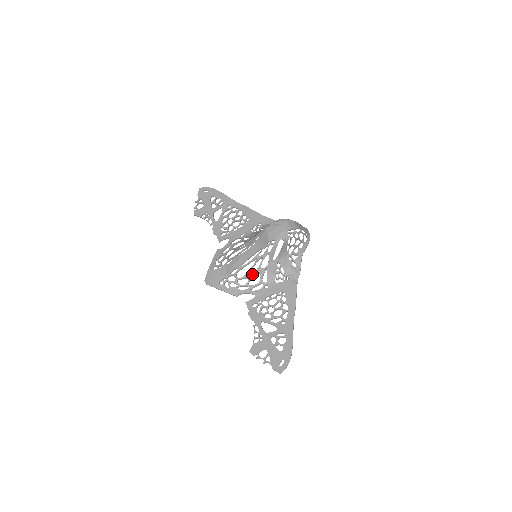
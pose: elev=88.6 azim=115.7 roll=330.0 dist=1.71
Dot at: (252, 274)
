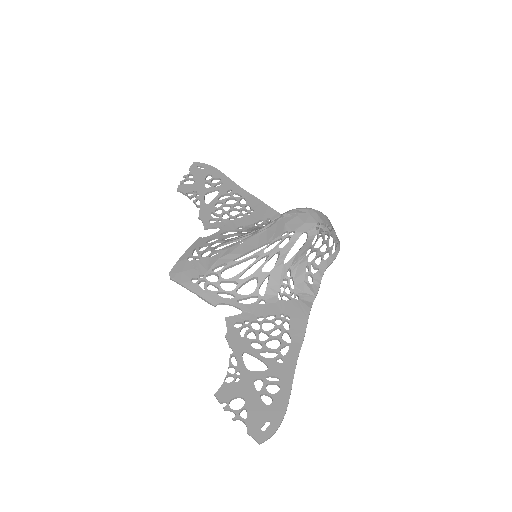
Dot at: (245, 278)
